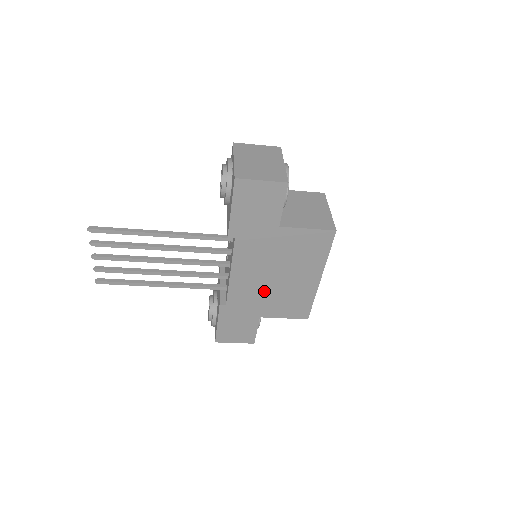
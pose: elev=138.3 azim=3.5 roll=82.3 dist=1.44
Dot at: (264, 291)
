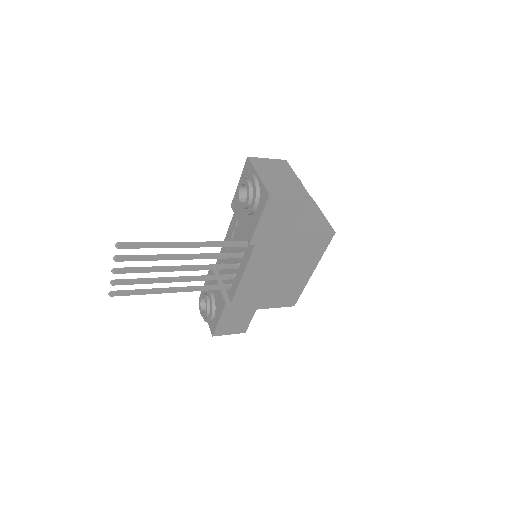
Dot at: (266, 287)
